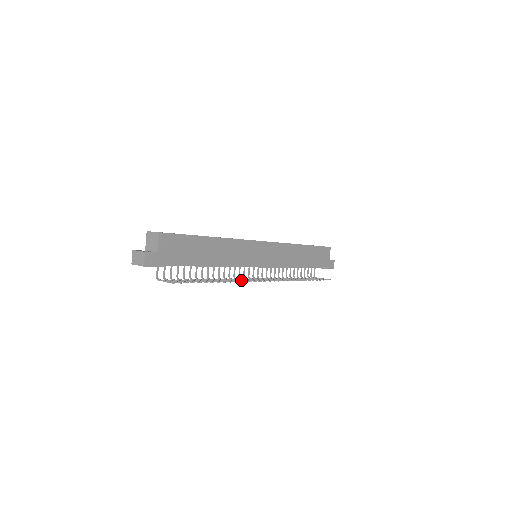
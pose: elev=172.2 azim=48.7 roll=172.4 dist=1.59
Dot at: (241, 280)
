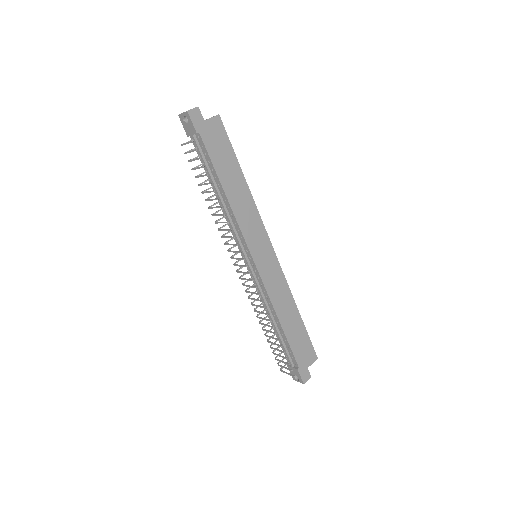
Dot at: (231, 236)
